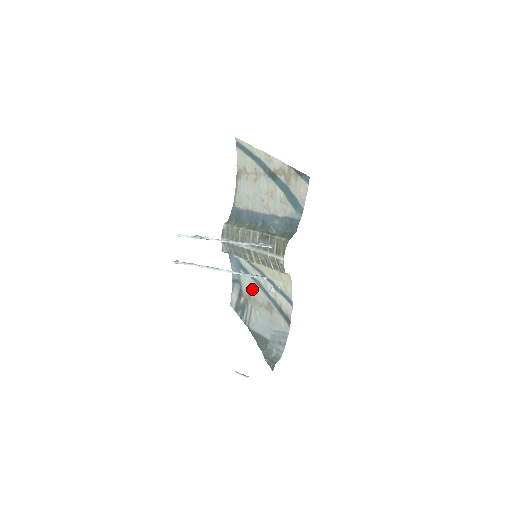
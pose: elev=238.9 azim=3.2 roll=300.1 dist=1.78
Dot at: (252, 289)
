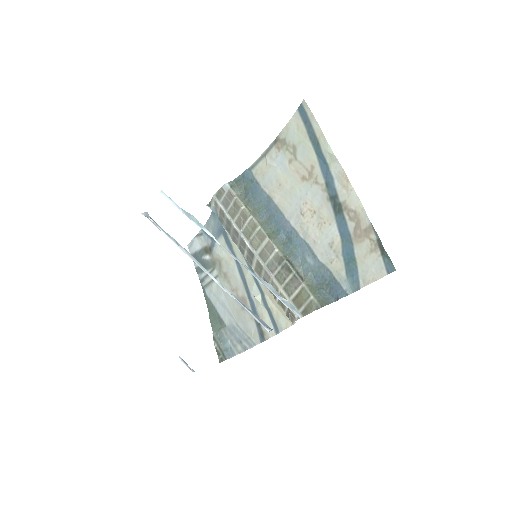
Dot at: (228, 265)
